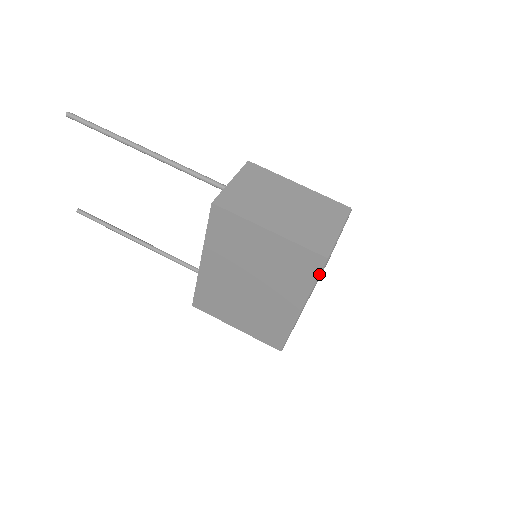
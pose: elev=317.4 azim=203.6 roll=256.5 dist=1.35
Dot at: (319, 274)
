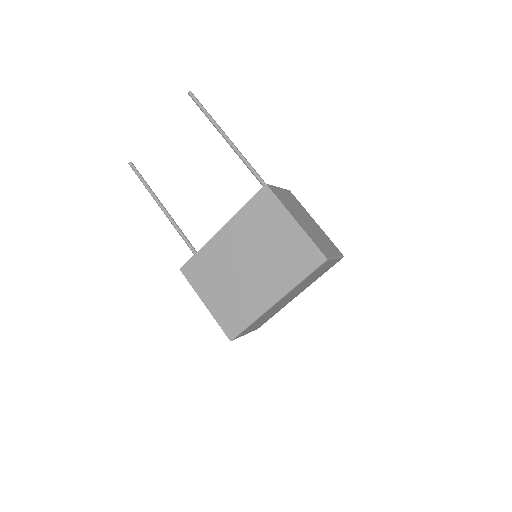
Dot at: (312, 271)
